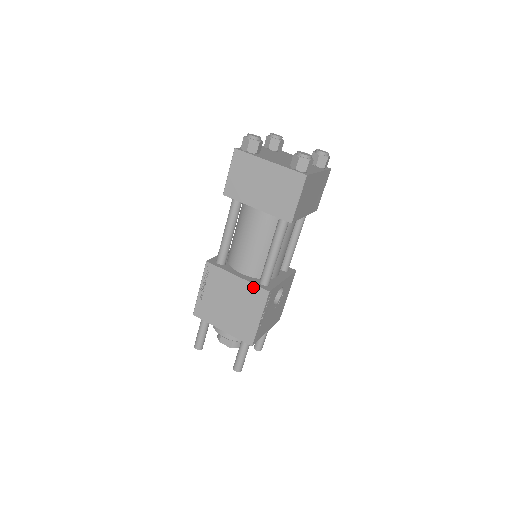
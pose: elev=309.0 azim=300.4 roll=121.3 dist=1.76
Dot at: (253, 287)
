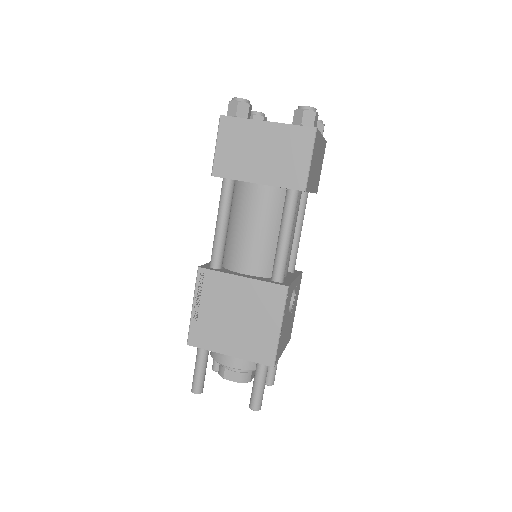
Dot at: (266, 286)
